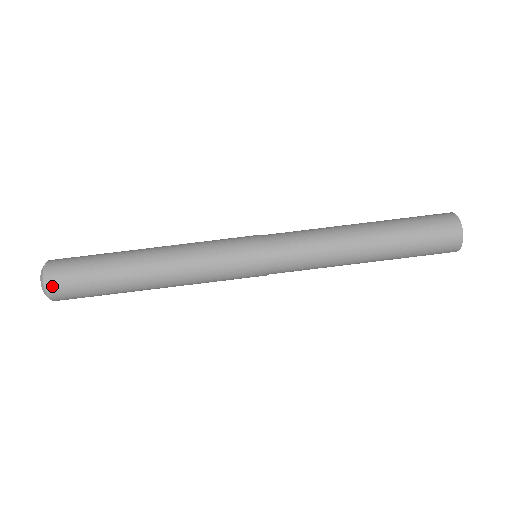
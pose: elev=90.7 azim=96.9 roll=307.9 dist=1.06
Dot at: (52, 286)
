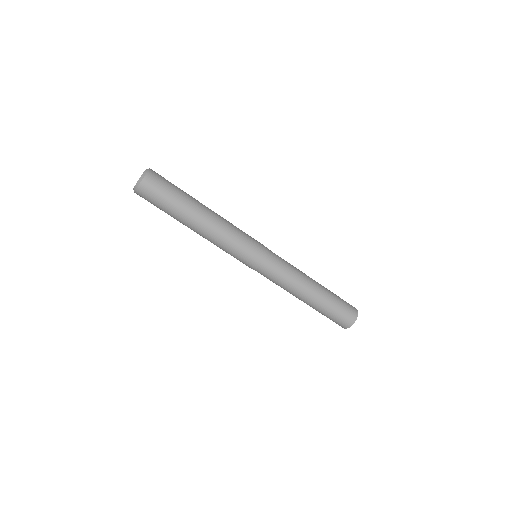
Dot at: (145, 186)
